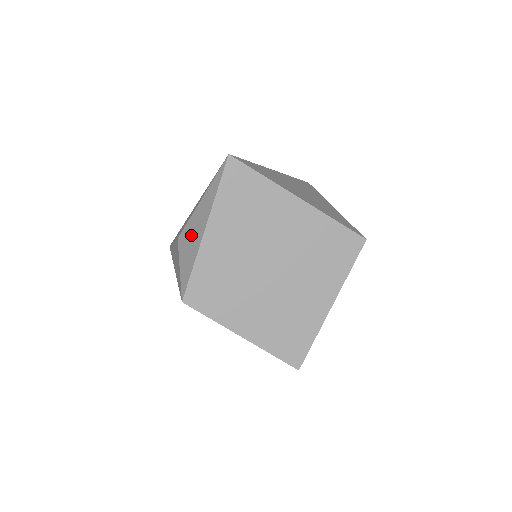
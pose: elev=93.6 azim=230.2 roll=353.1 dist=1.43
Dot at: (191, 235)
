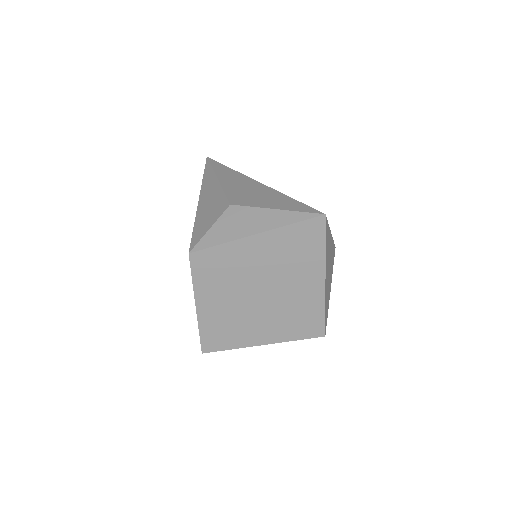
Dot at: (242, 220)
